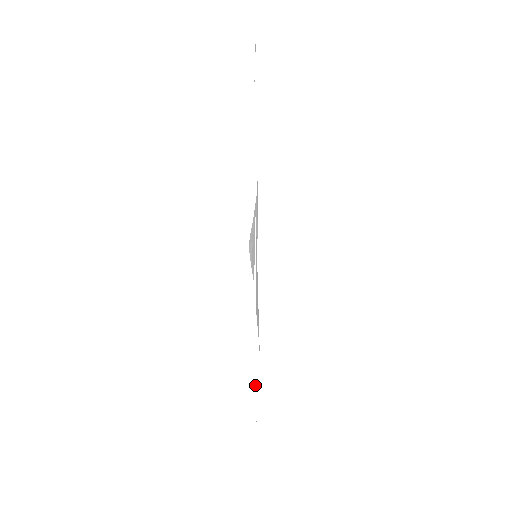
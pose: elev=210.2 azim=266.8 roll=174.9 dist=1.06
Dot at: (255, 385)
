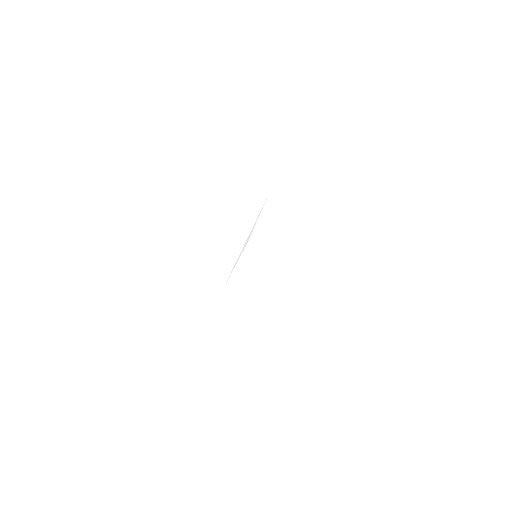
Dot at: occluded
